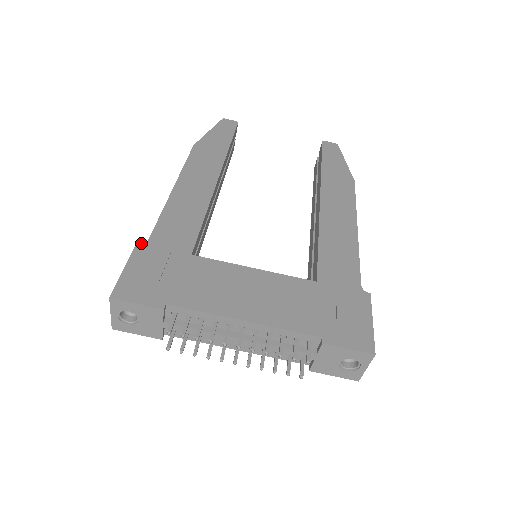
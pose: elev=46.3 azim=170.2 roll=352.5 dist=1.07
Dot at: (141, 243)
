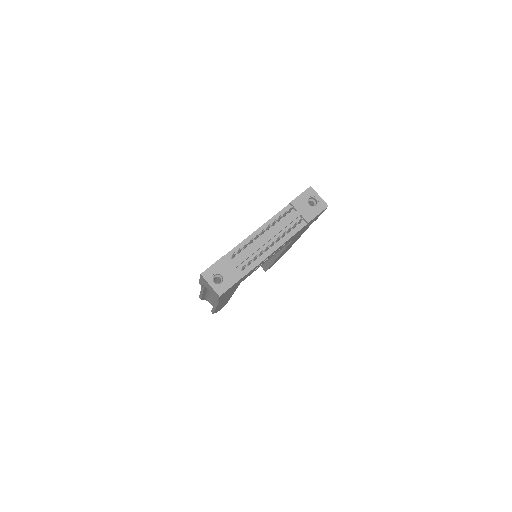
Dot at: occluded
